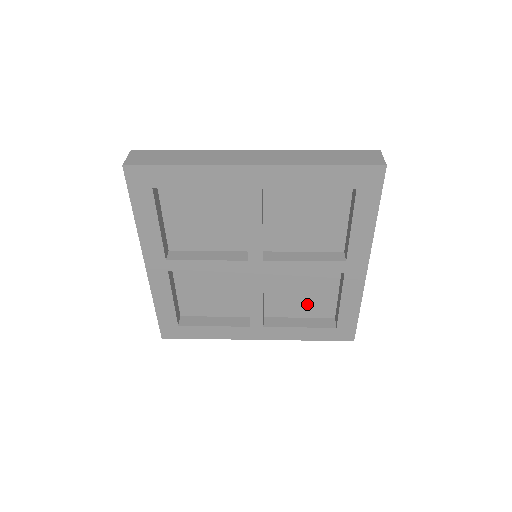
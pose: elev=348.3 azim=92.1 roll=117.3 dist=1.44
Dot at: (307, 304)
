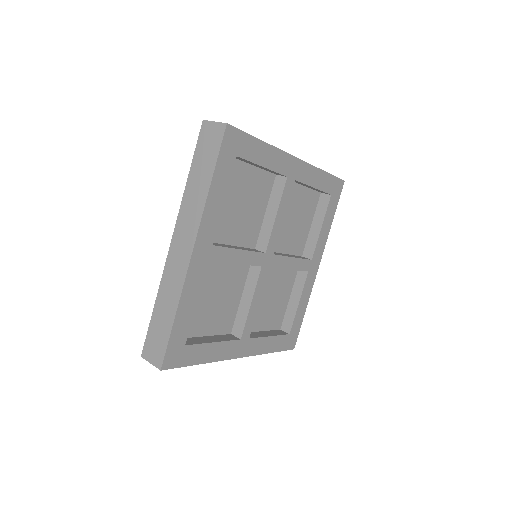
Dot at: (270, 314)
